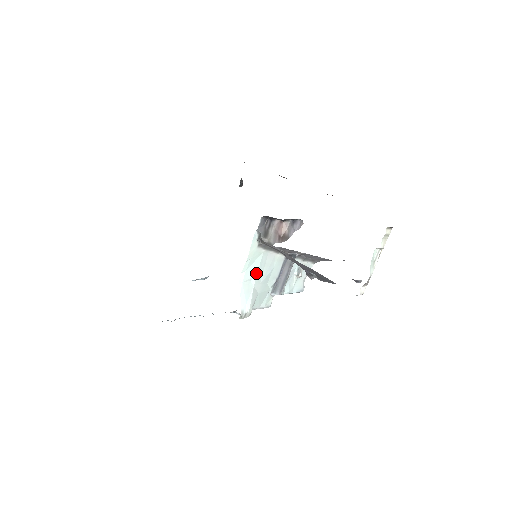
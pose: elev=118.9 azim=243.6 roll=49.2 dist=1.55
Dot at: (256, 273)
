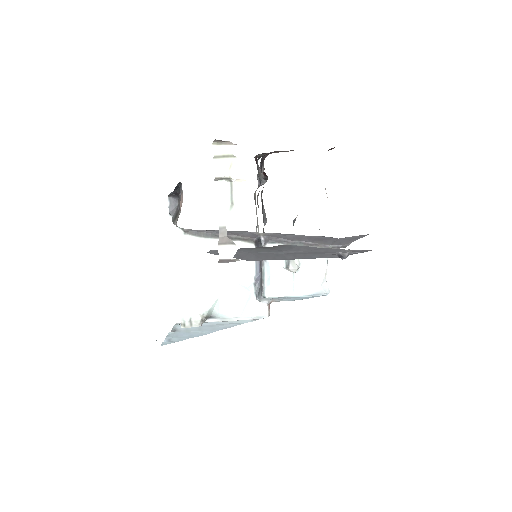
Dot at: (200, 269)
